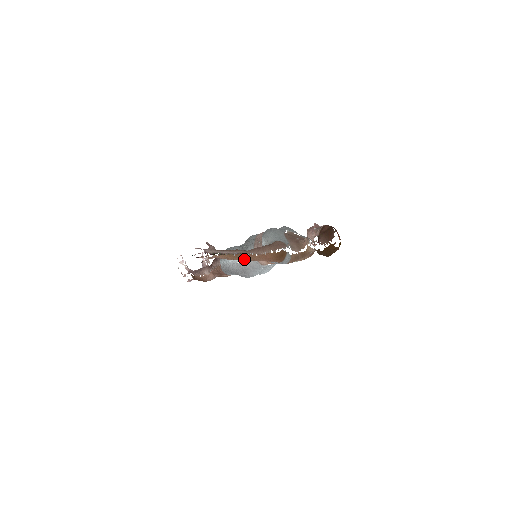
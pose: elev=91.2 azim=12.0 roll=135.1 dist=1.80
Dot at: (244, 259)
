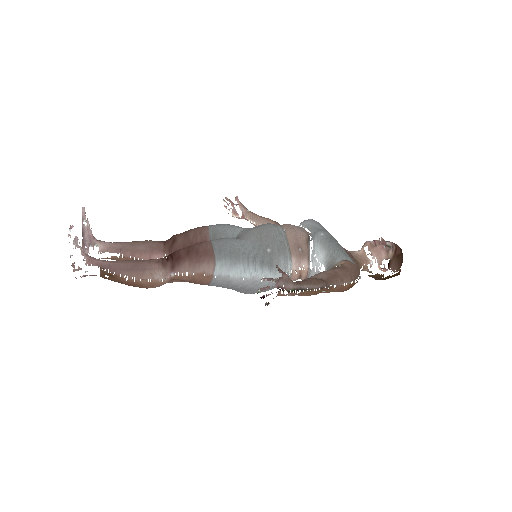
Dot at: (318, 293)
